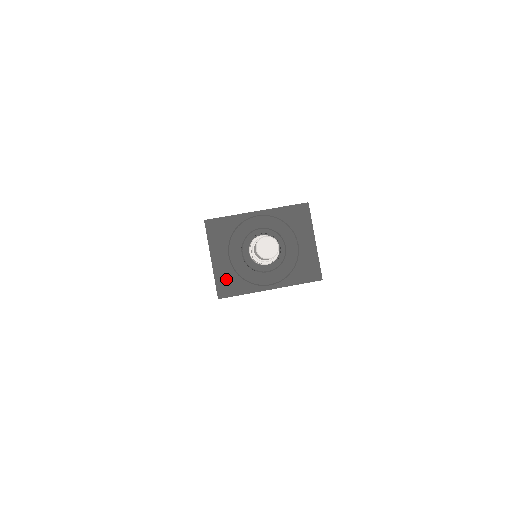
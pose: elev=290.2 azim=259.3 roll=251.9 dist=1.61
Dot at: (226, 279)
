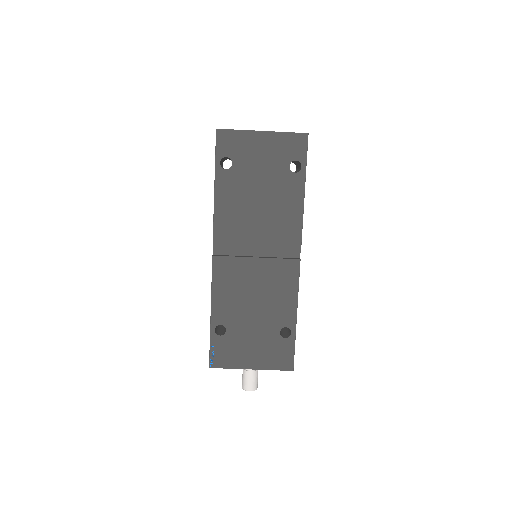
Dot at: occluded
